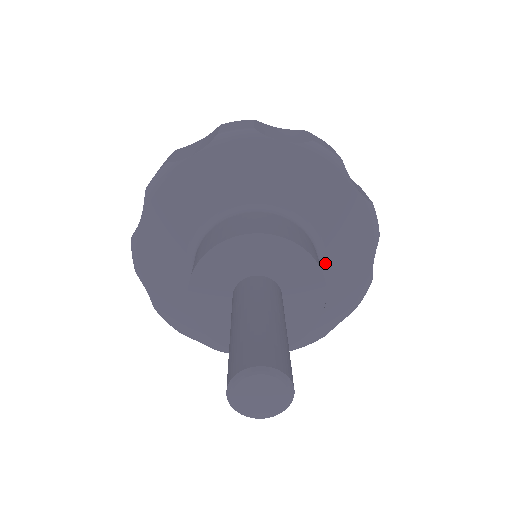
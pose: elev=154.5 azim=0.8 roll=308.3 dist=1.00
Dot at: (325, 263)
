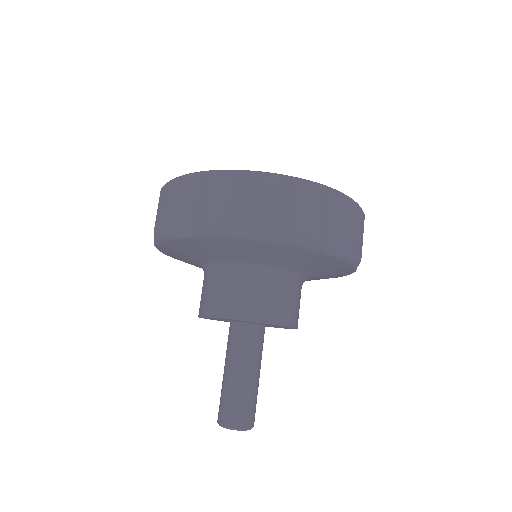
Dot at: (309, 277)
